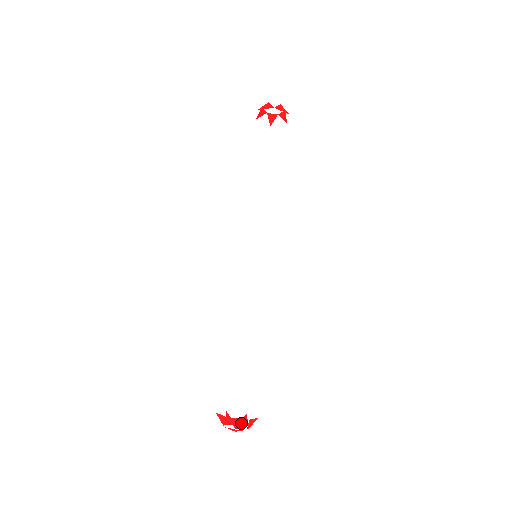
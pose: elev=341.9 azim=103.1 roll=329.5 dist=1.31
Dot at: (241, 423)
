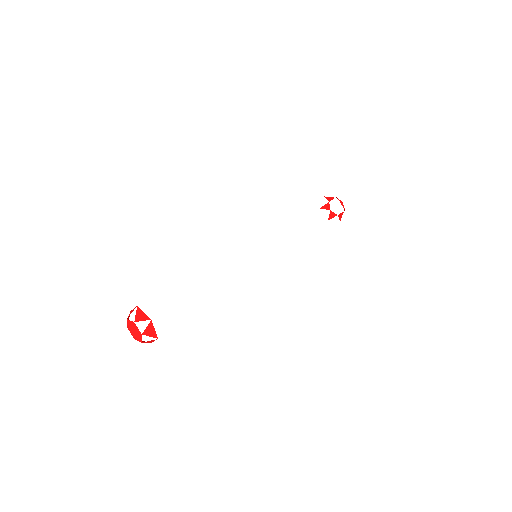
Dot at: occluded
